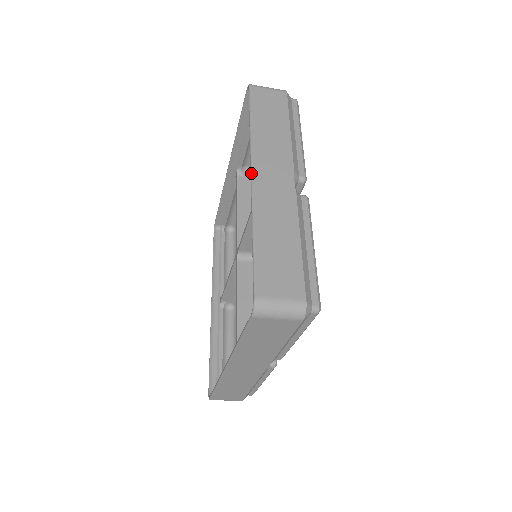
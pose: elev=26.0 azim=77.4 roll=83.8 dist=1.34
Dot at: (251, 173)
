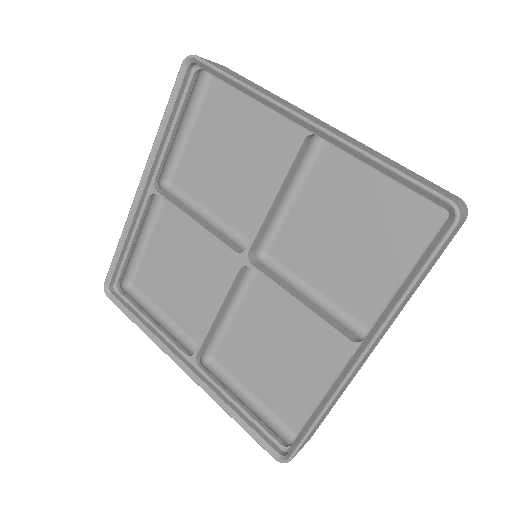
Dot at: (362, 358)
